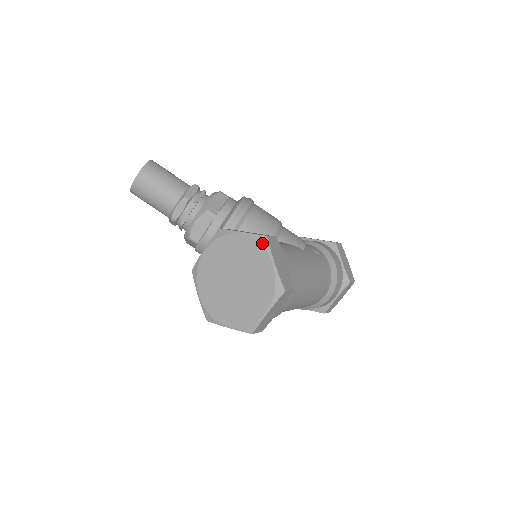
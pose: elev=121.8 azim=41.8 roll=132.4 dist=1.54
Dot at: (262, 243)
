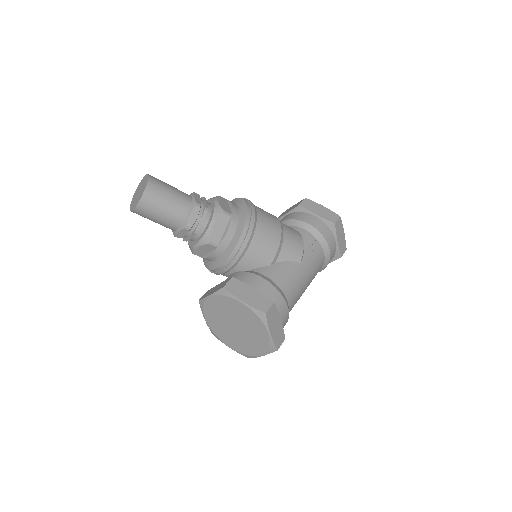
Dot at: (261, 318)
